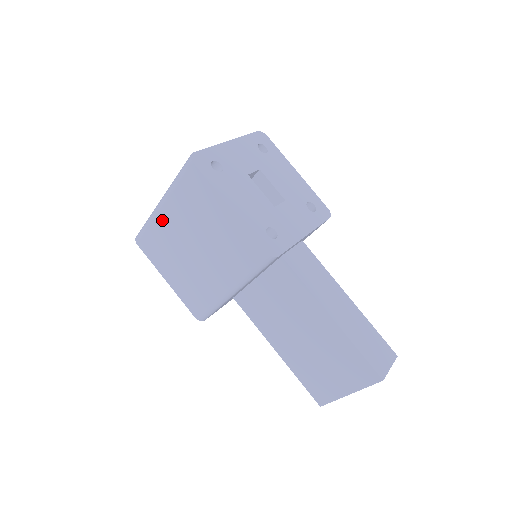
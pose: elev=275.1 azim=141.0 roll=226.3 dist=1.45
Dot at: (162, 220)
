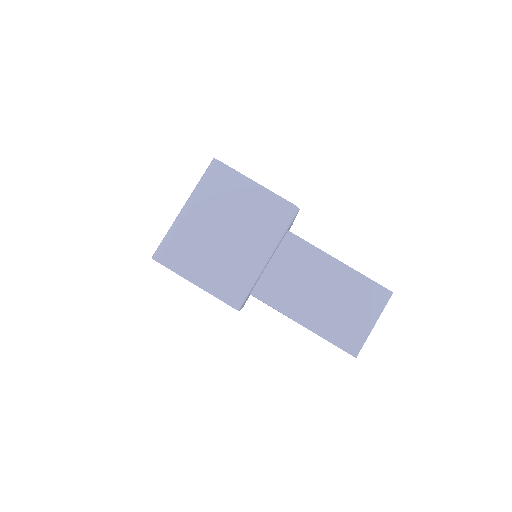
Dot at: (188, 222)
